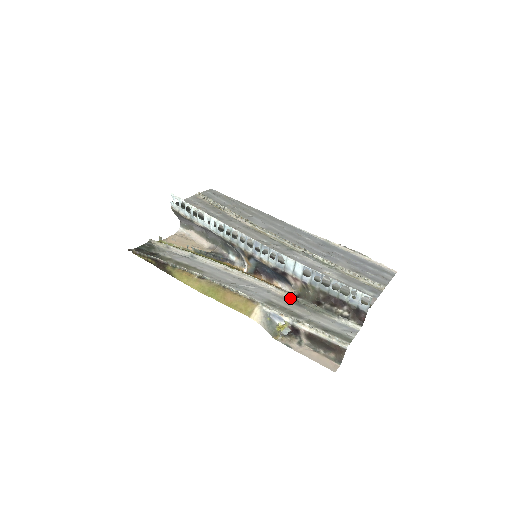
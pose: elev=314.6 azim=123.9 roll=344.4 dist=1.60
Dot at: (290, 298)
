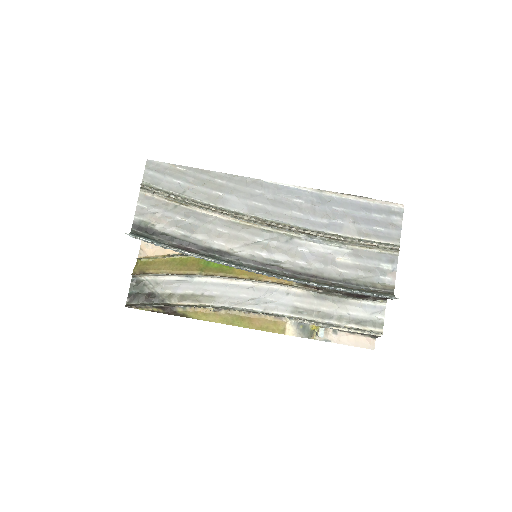
Dot at: (310, 292)
